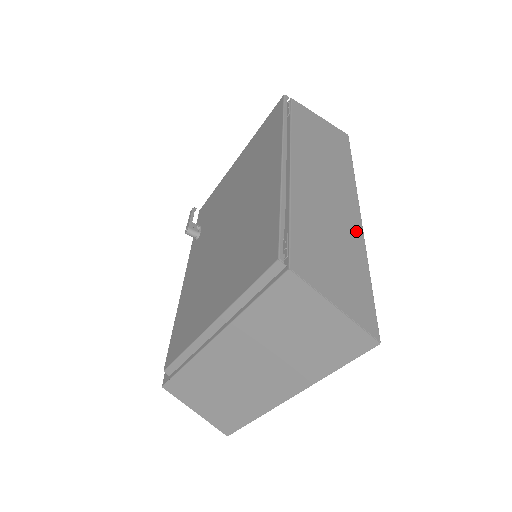
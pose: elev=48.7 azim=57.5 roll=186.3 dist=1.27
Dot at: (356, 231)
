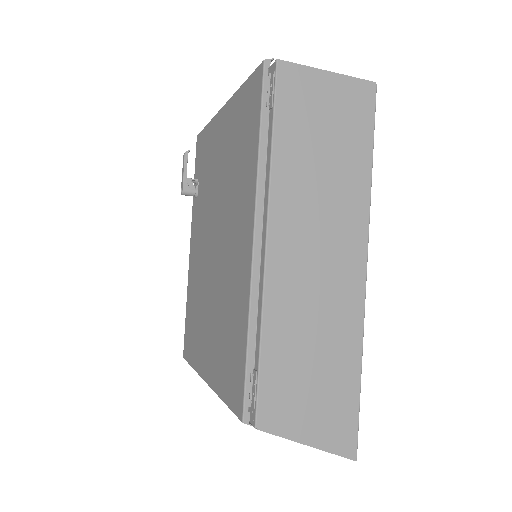
Dot at: (354, 308)
